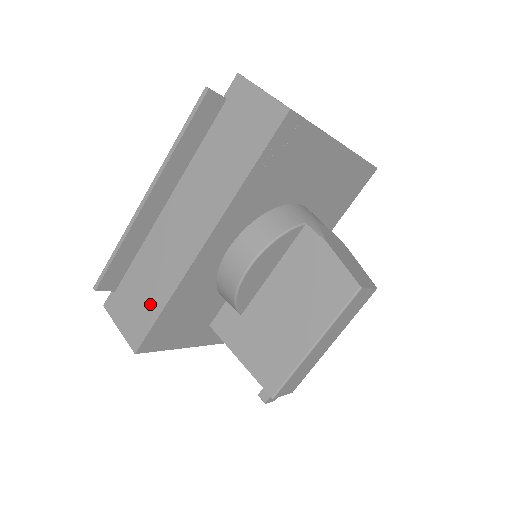
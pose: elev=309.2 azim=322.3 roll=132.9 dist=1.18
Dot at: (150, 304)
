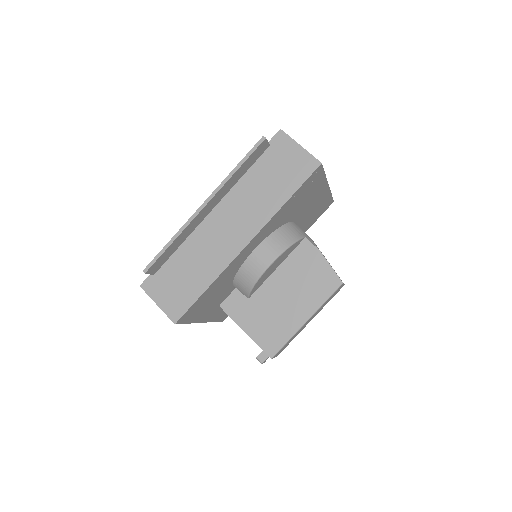
Dot at: (192, 286)
